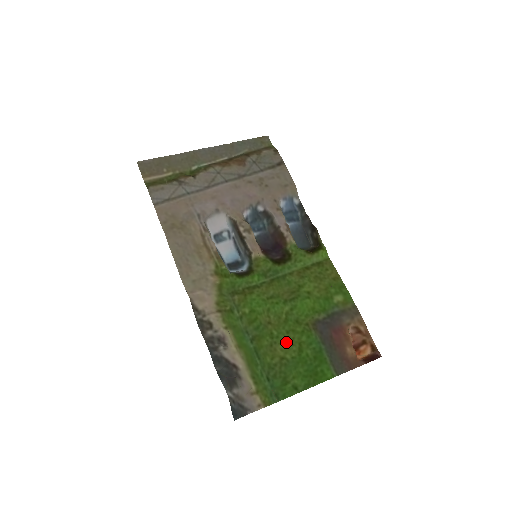
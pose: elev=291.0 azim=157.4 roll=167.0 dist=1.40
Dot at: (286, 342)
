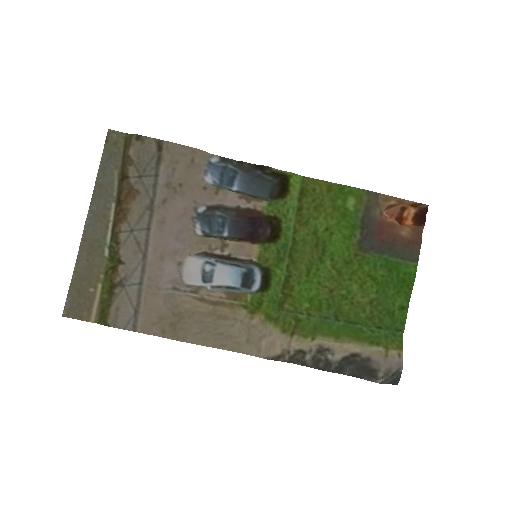
Dot at: (358, 287)
